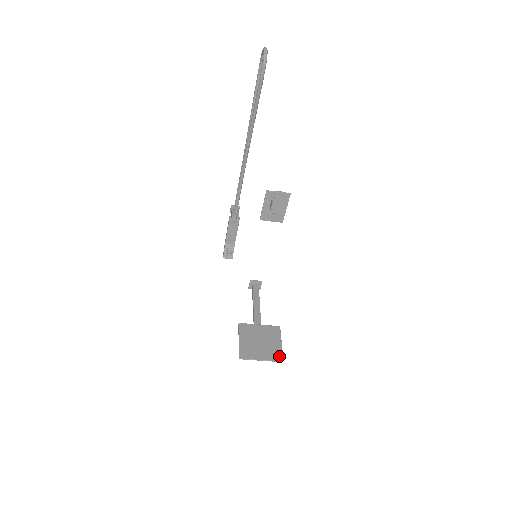
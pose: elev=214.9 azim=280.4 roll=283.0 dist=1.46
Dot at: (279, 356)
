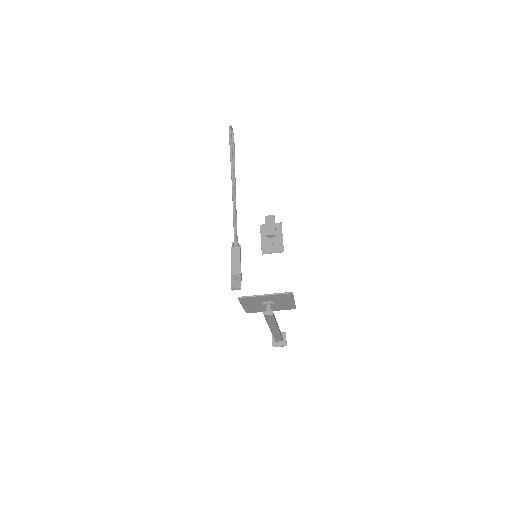
Dot at: (288, 294)
